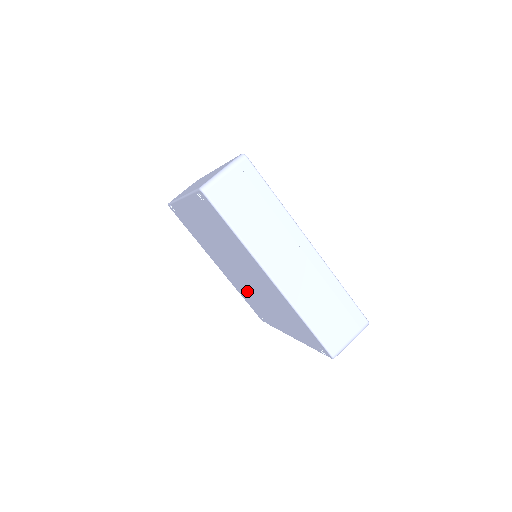
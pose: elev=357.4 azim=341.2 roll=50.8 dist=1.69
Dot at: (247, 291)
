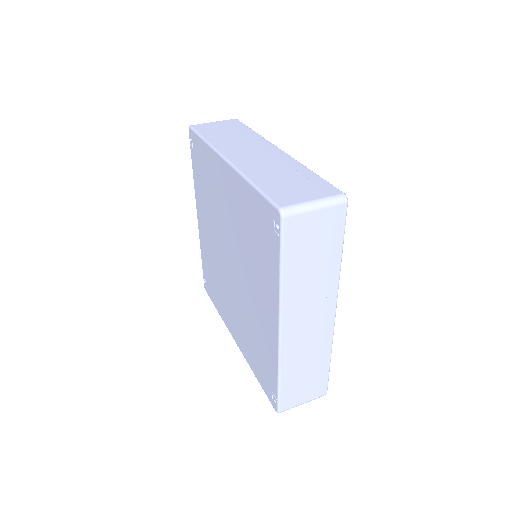
Dot at: (246, 317)
